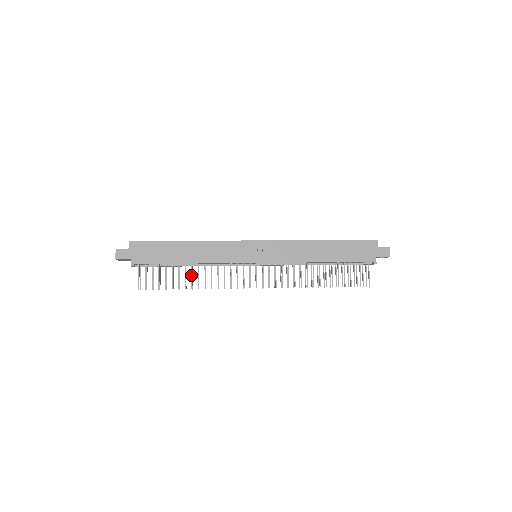
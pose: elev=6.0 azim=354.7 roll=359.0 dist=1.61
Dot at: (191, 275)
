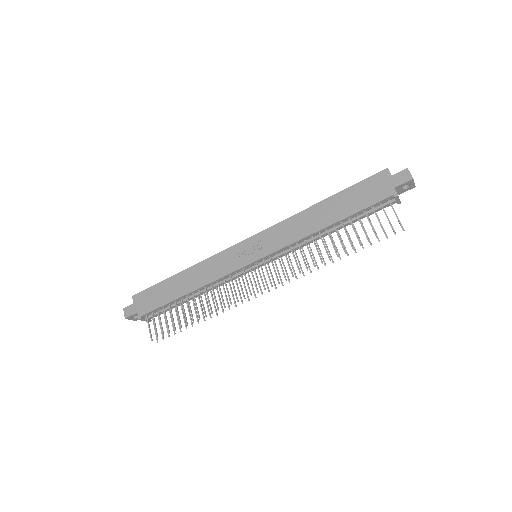
Dot at: (195, 305)
